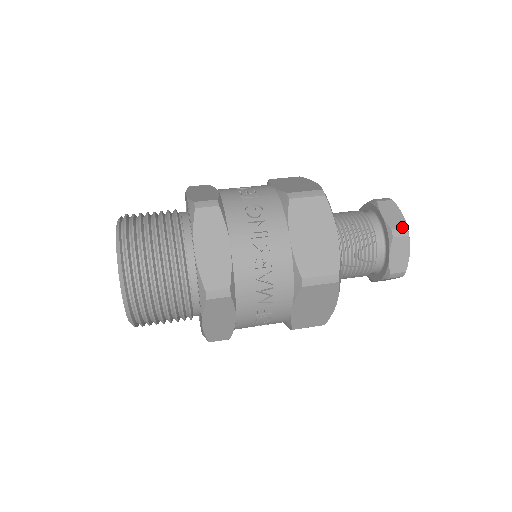
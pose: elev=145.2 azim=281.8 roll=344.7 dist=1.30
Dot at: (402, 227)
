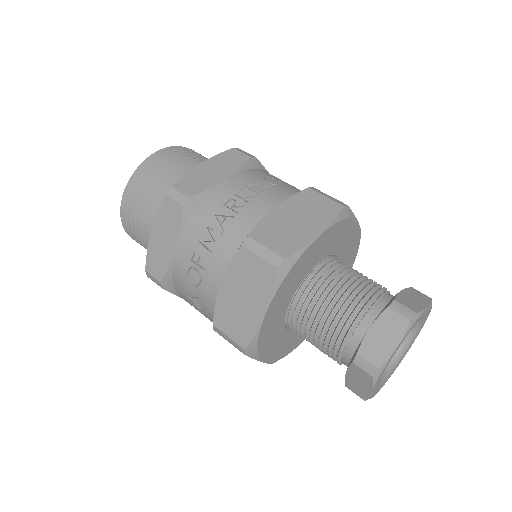
Dot at: (410, 308)
